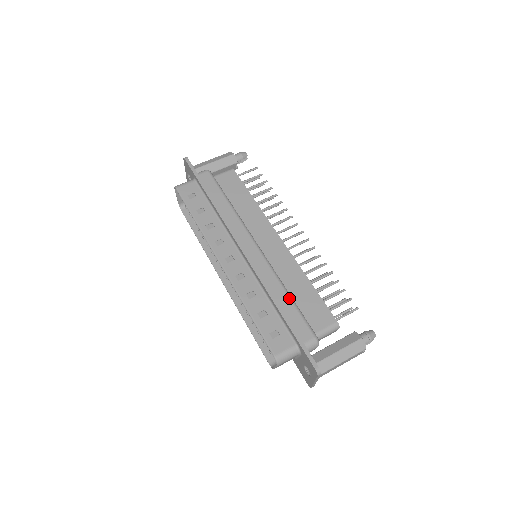
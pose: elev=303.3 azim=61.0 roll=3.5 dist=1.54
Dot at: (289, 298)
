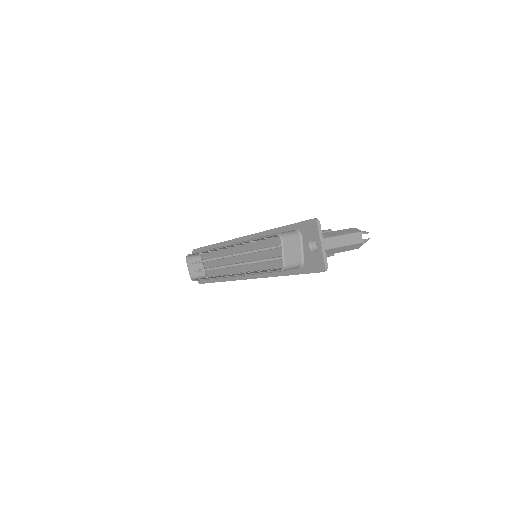
Dot at: occluded
